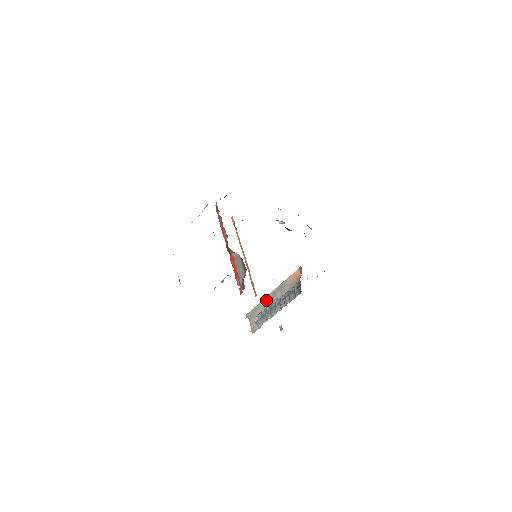
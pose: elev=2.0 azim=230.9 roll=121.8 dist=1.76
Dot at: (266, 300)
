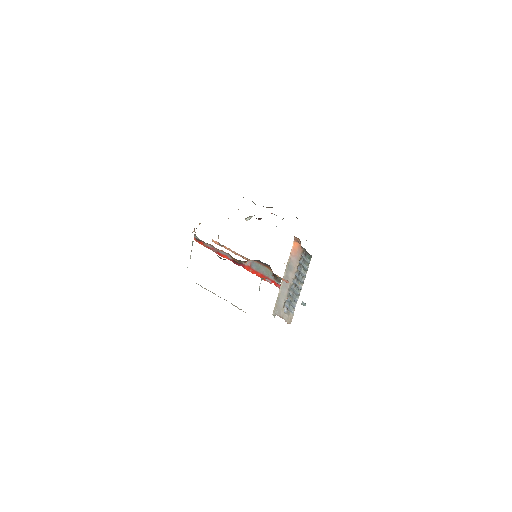
Dot at: (282, 288)
